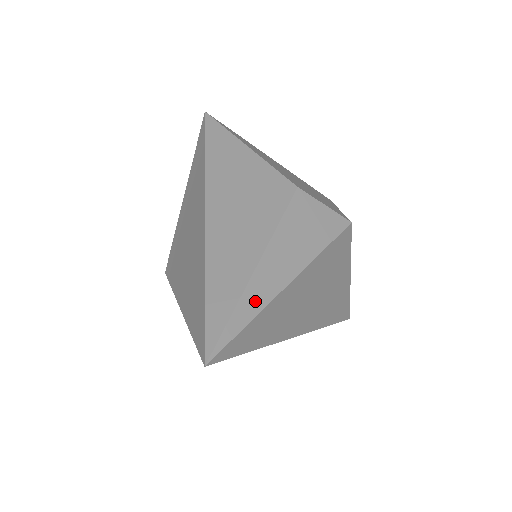
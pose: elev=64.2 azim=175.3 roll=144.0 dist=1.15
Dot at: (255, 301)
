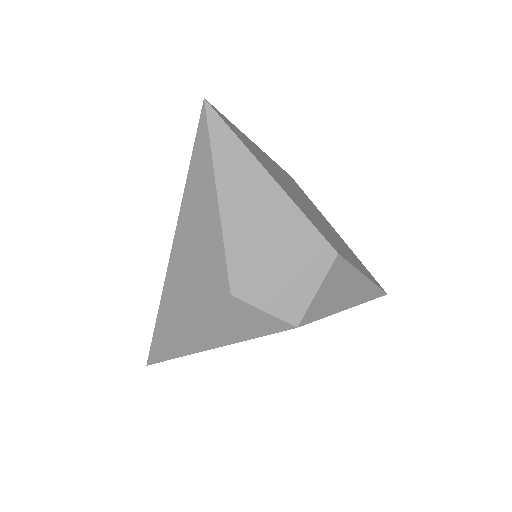
Dot at: (180, 351)
